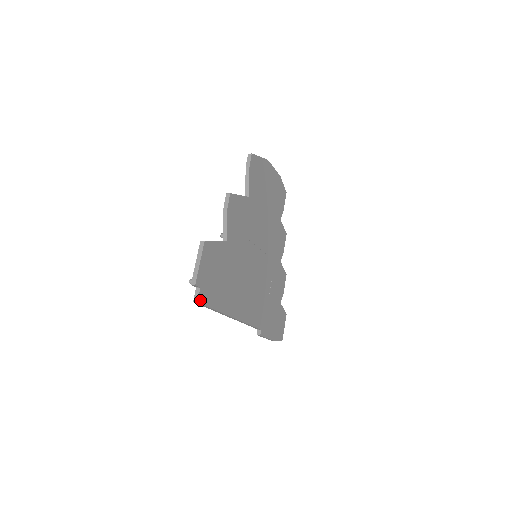
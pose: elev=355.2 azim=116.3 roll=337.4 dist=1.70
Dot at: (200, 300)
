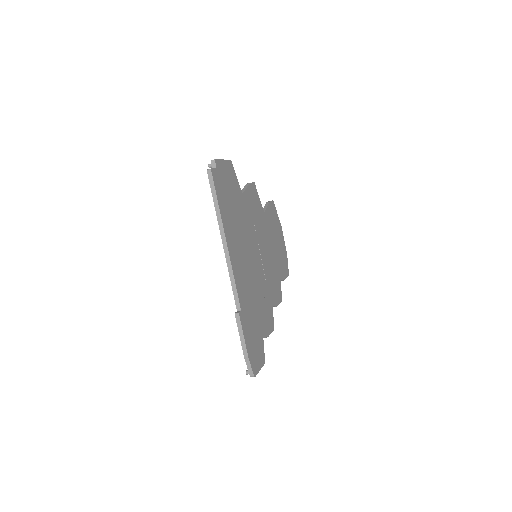
Dot at: (213, 173)
